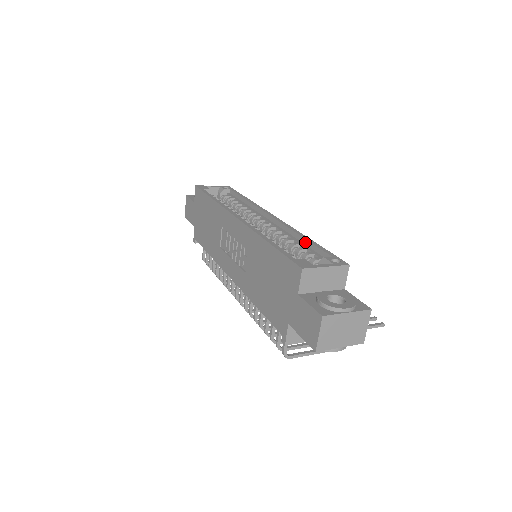
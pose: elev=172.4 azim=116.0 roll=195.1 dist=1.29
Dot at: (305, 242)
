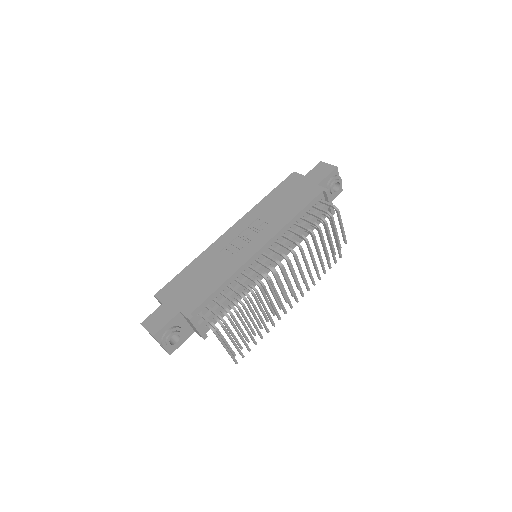
Dot at: occluded
